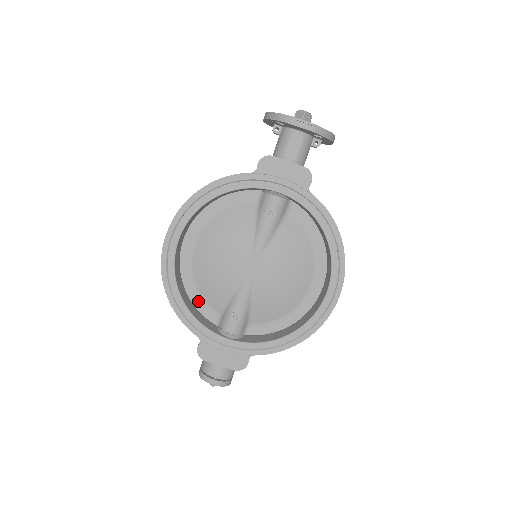
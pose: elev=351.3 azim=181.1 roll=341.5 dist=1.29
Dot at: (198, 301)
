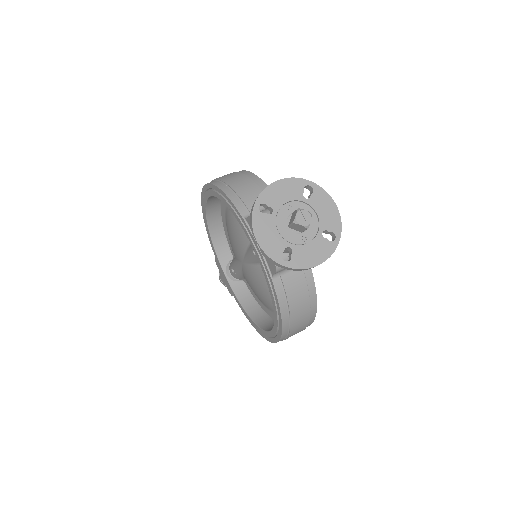
Dot at: (227, 235)
